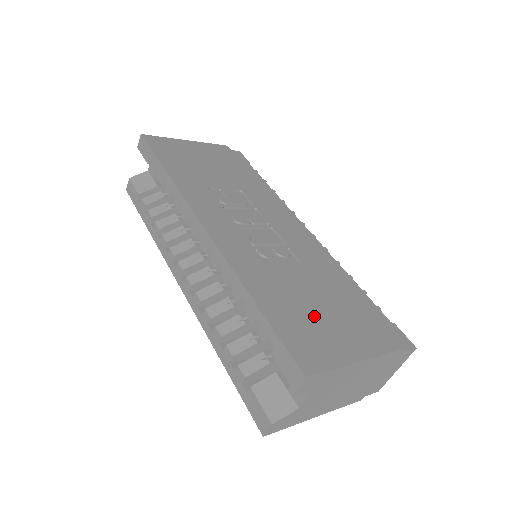
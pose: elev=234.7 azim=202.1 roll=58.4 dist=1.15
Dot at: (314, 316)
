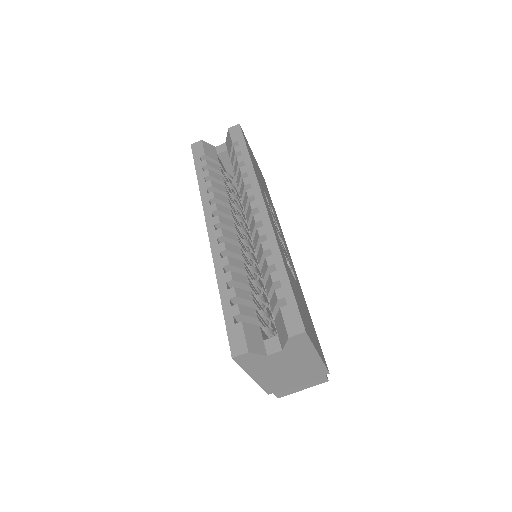
Dot at: (303, 310)
